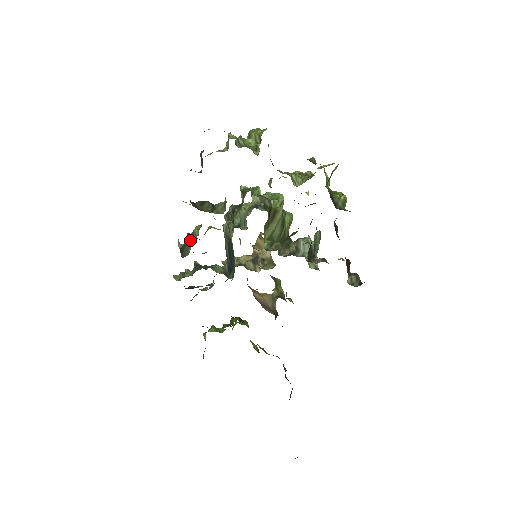
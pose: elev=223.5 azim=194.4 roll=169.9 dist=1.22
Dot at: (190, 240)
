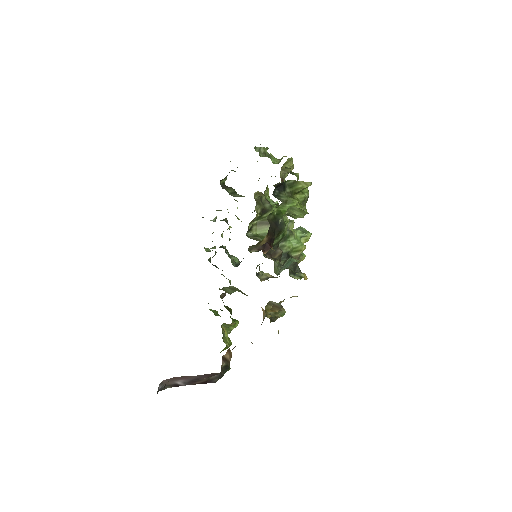
Dot at: occluded
